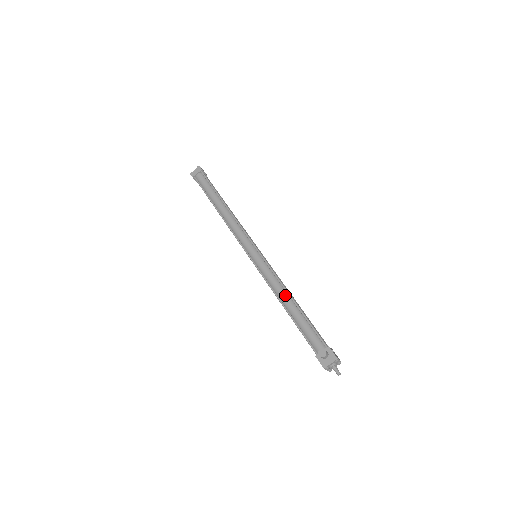
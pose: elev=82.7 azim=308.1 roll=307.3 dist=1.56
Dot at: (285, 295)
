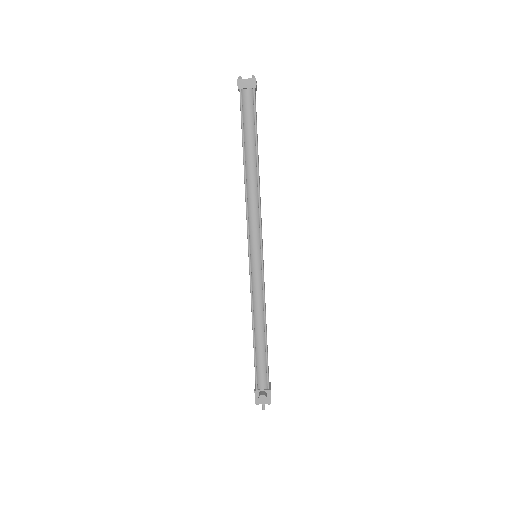
Dot at: (261, 322)
